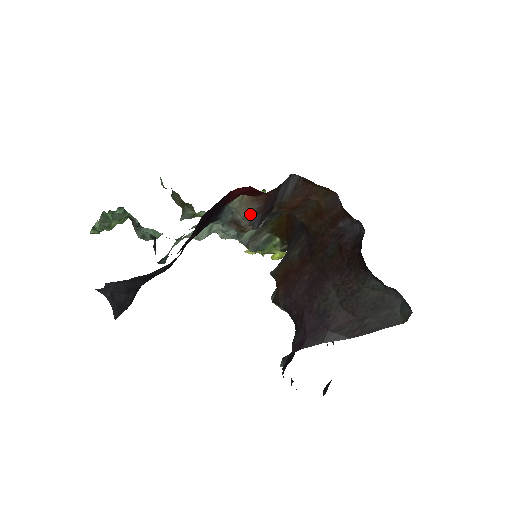
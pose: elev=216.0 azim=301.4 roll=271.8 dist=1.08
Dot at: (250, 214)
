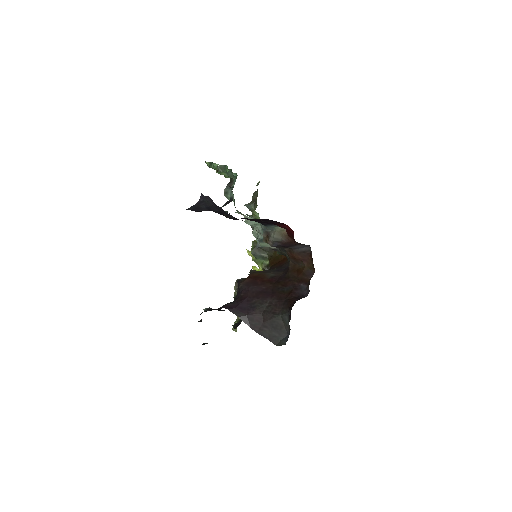
Dot at: (278, 239)
